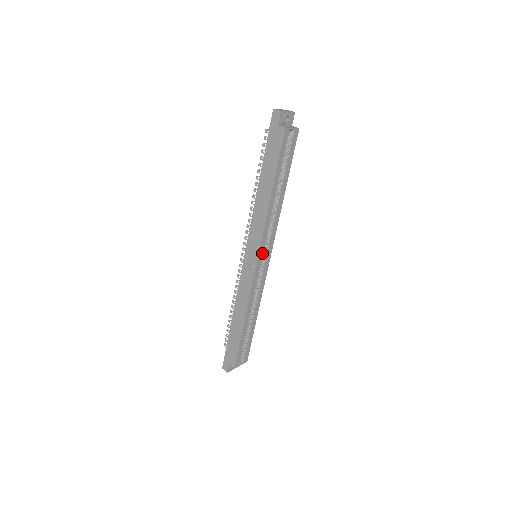
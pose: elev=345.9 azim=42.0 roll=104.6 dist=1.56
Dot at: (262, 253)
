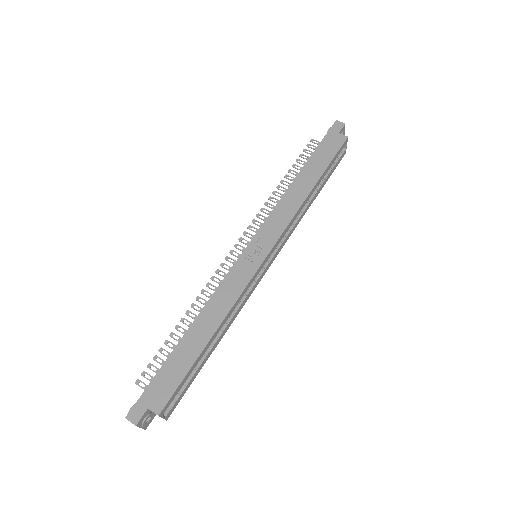
Dot at: (273, 250)
